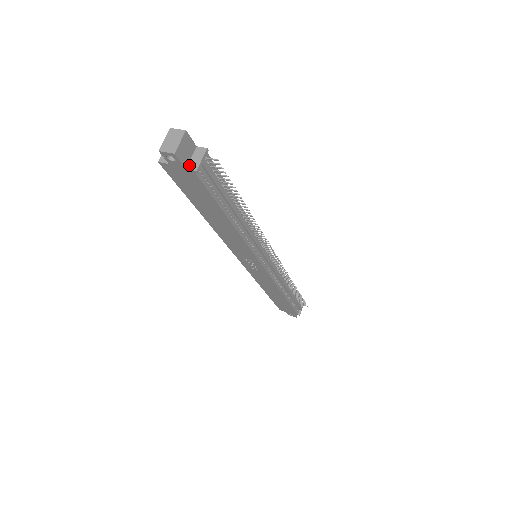
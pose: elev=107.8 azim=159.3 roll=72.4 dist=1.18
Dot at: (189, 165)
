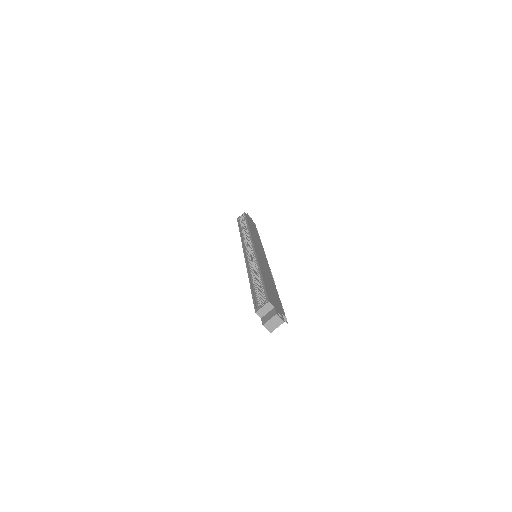
Dot at: occluded
